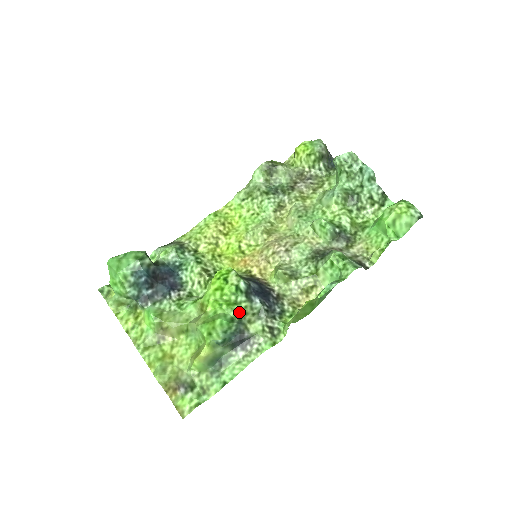
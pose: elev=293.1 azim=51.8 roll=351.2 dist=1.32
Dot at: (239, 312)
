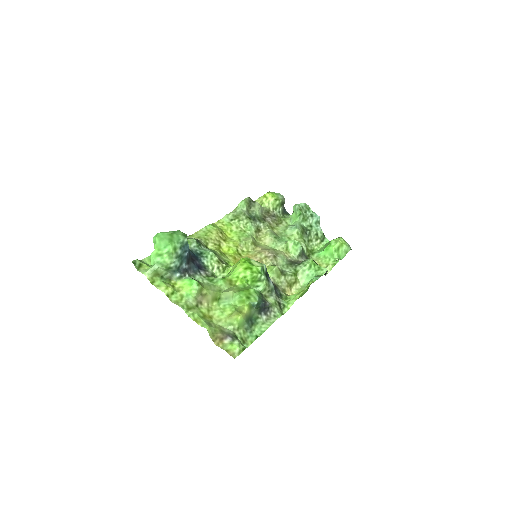
Dot at: (259, 288)
